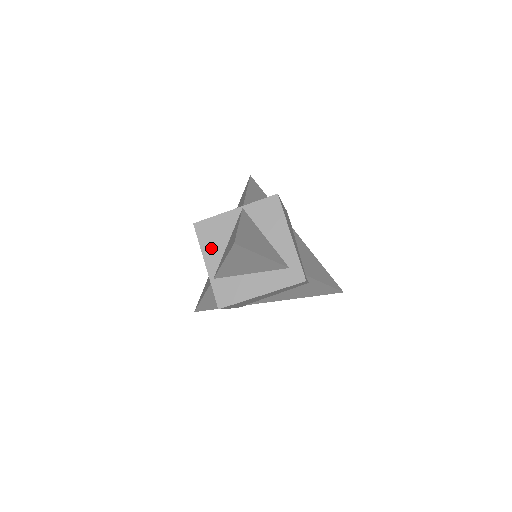
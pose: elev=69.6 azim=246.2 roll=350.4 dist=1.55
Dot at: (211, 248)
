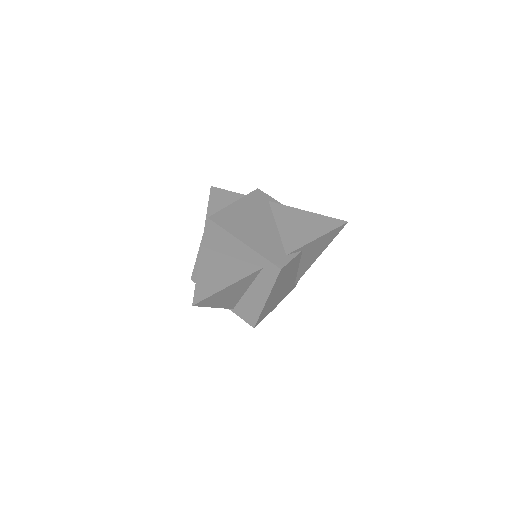
Dot at: occluded
